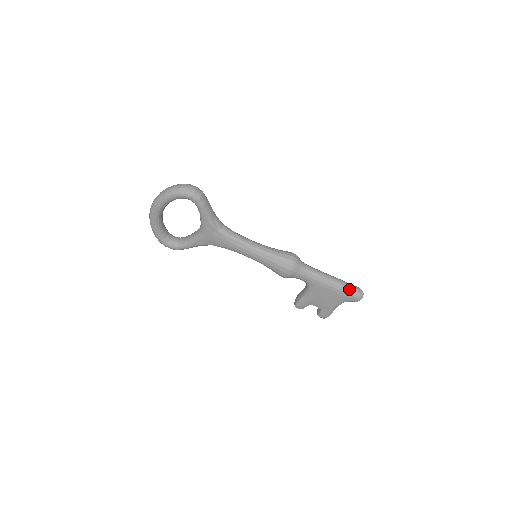
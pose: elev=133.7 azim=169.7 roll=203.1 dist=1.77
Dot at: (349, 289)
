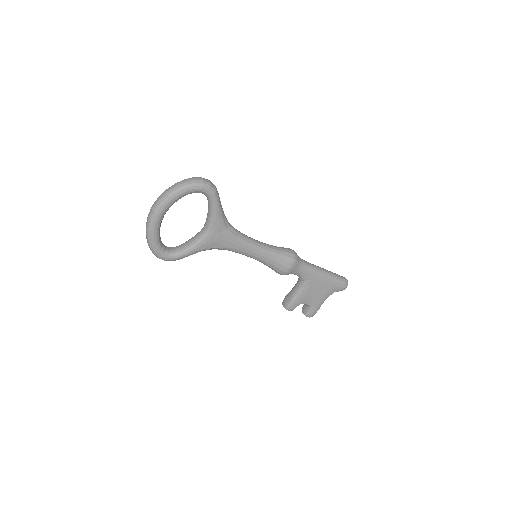
Dot at: (338, 278)
